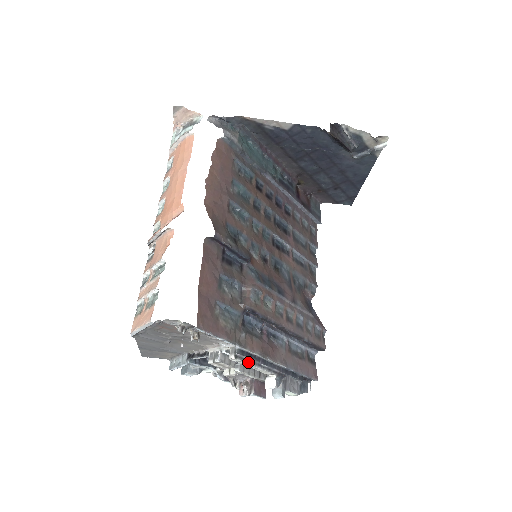
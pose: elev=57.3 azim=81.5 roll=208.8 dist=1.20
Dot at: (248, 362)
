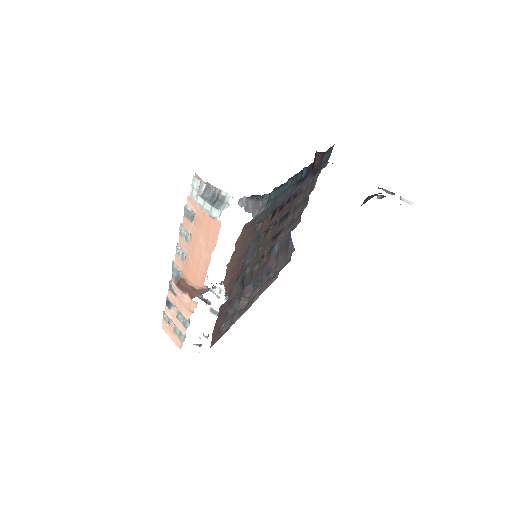
Dot at: occluded
